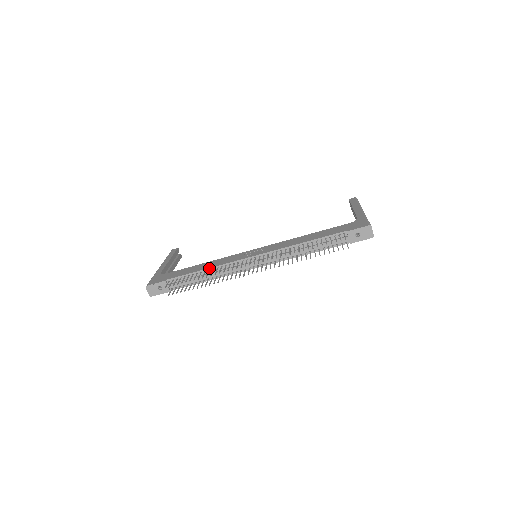
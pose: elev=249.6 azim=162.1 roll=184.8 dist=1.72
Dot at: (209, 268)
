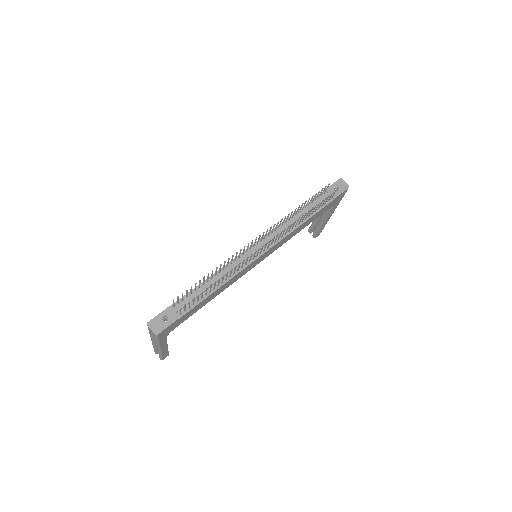
Dot at: (214, 273)
